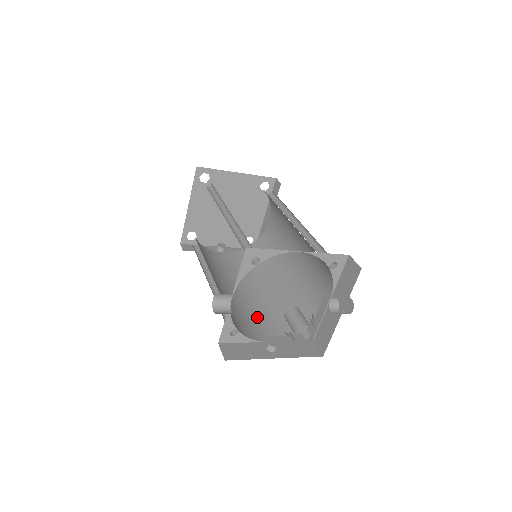
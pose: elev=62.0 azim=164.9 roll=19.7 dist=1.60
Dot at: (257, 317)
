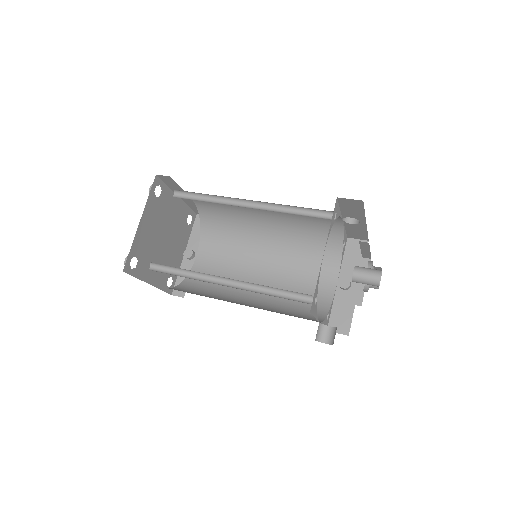
Dot at: (303, 275)
